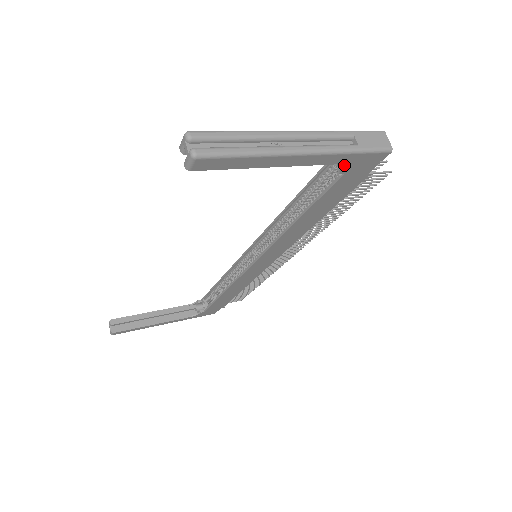
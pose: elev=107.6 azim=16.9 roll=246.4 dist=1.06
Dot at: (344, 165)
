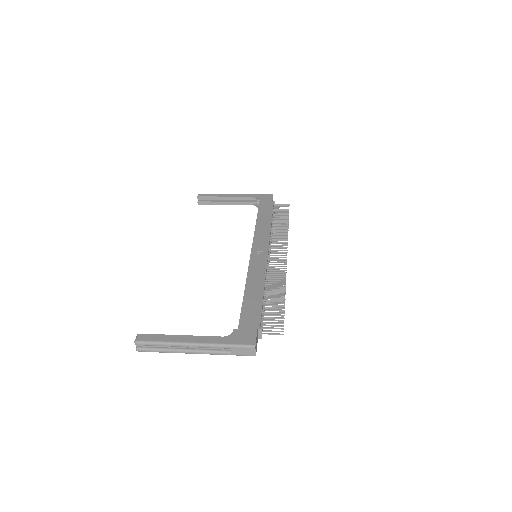
Dot at: occluded
